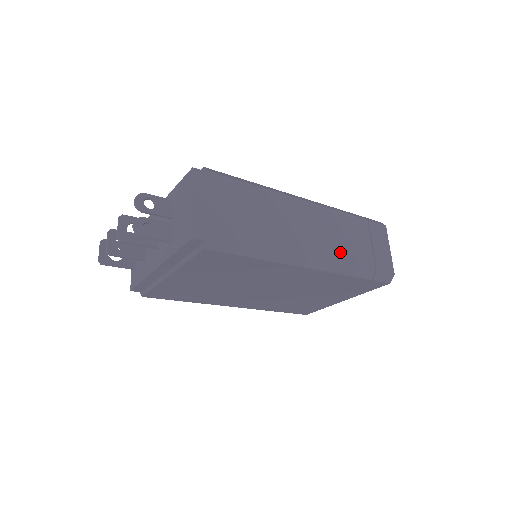
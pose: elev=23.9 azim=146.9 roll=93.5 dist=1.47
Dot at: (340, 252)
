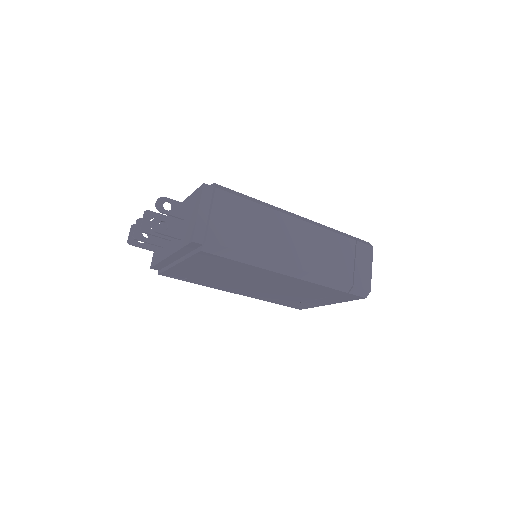
Dot at: (321, 266)
